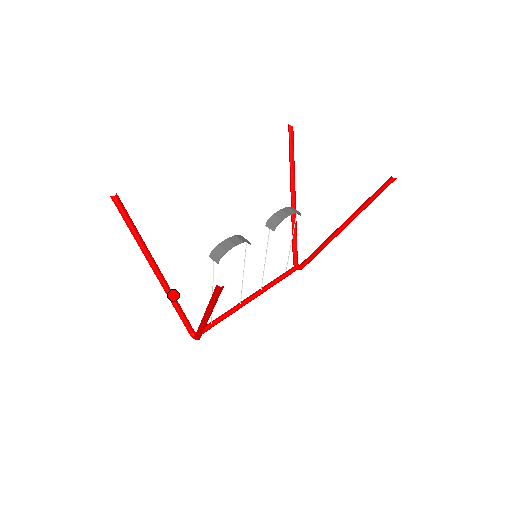
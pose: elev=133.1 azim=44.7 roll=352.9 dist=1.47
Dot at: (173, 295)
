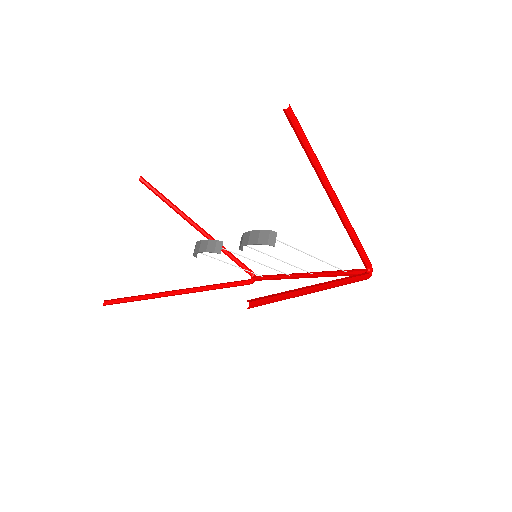
Dot at: occluded
